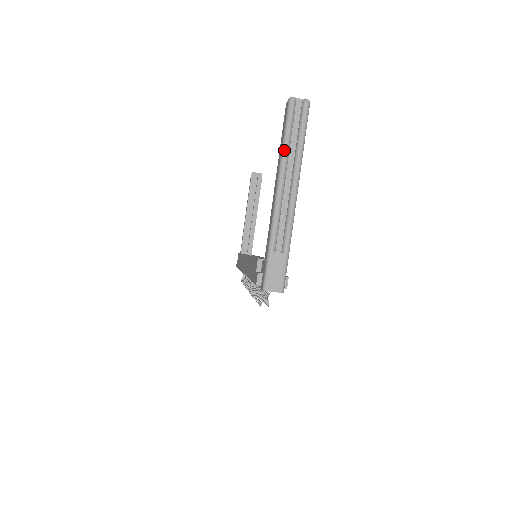
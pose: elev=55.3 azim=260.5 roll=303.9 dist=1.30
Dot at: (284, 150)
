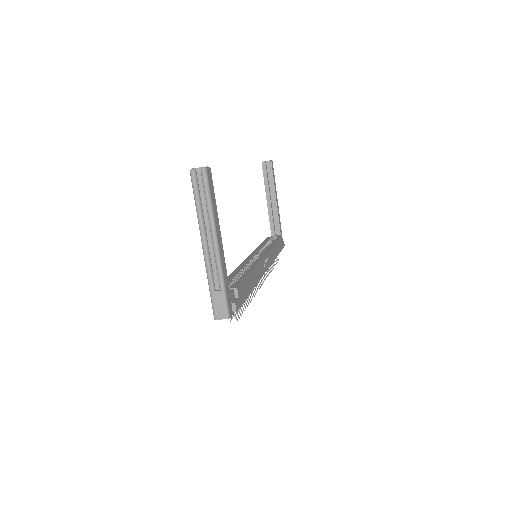
Dot at: (197, 213)
